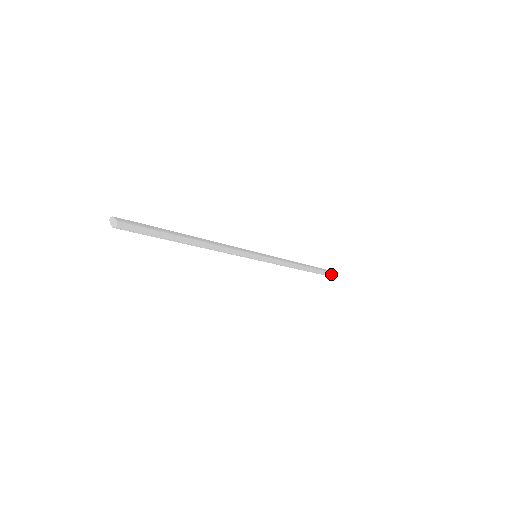
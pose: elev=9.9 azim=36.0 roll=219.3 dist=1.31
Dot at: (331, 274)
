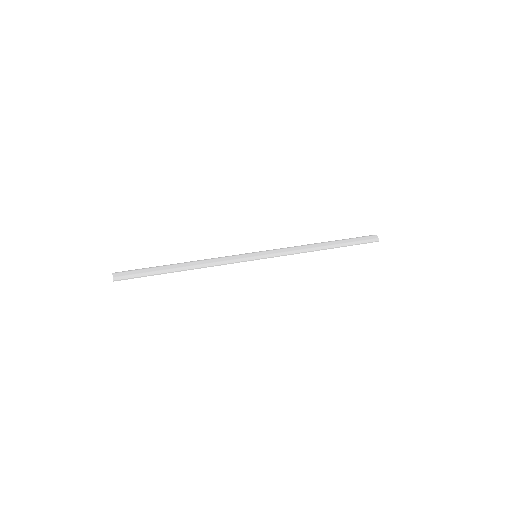
Dot at: (371, 241)
